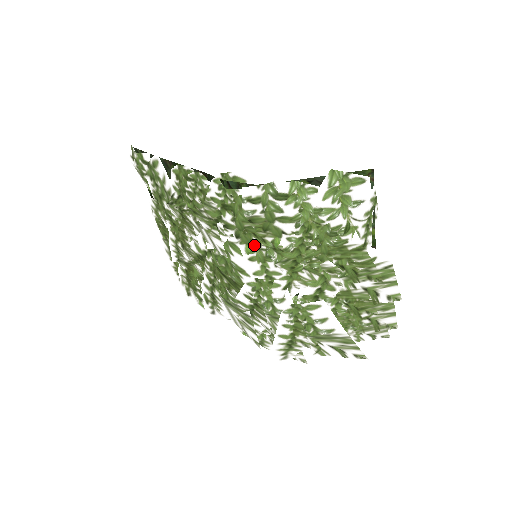
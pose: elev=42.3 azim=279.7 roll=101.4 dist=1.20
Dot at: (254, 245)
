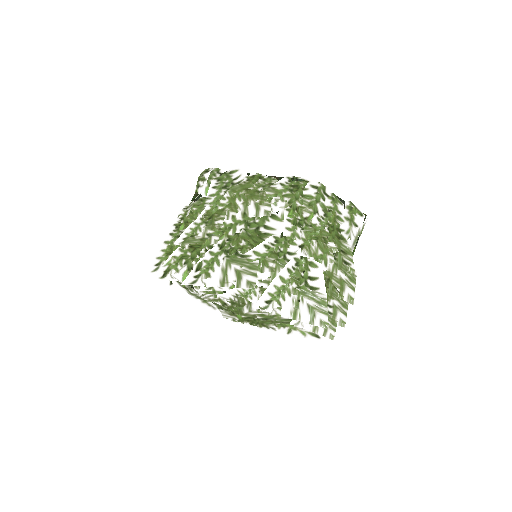
Dot at: (296, 213)
